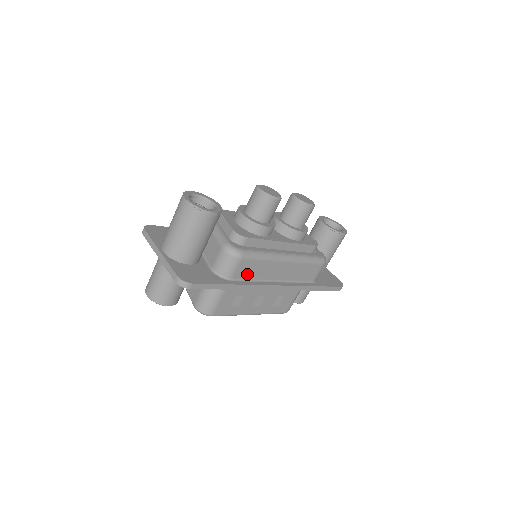
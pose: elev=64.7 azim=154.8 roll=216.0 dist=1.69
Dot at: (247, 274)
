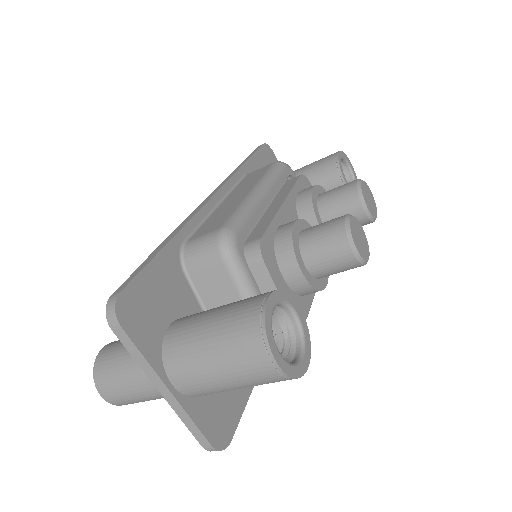
Dot at: occluded
